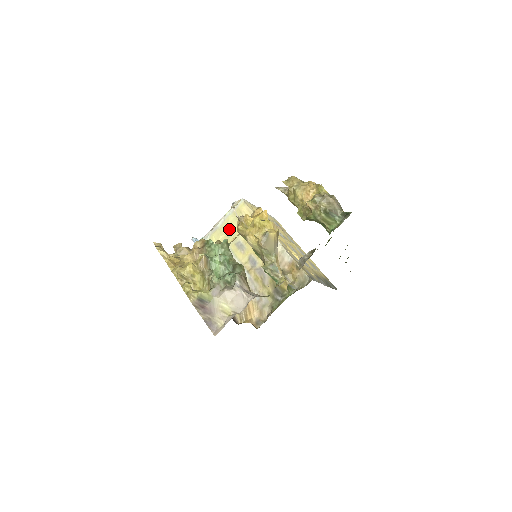
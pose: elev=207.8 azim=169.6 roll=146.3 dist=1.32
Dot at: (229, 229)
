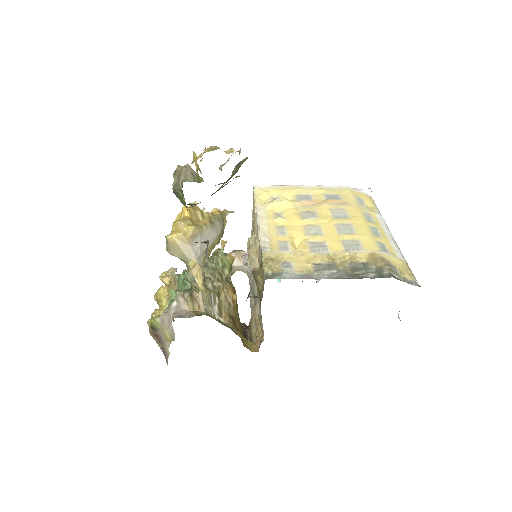
Dot at: (252, 228)
